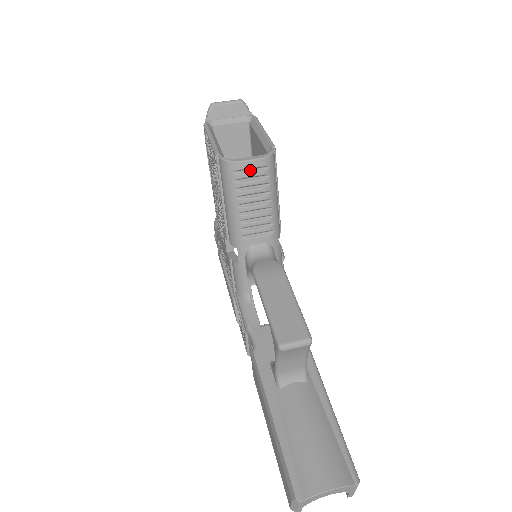
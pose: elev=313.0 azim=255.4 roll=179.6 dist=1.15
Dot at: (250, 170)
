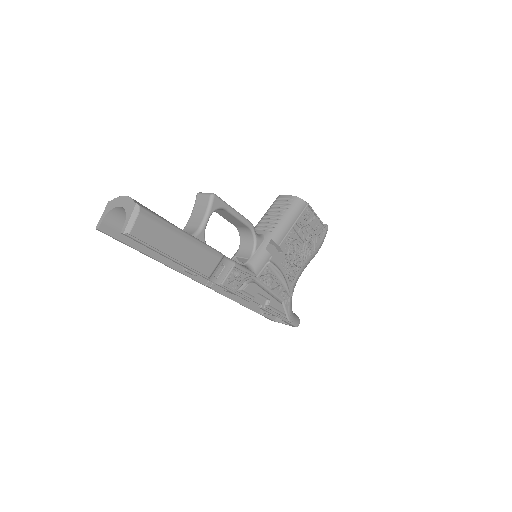
Dot at: (284, 201)
